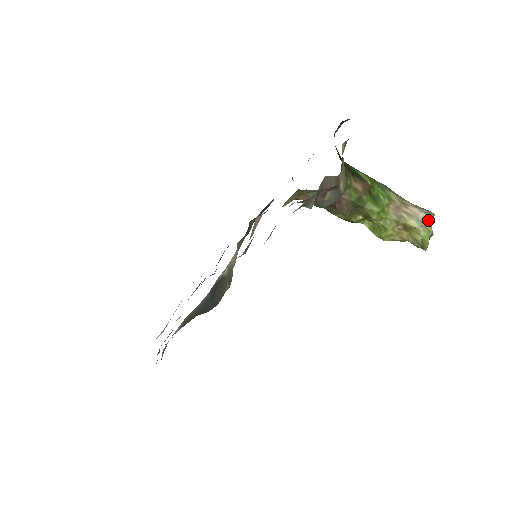
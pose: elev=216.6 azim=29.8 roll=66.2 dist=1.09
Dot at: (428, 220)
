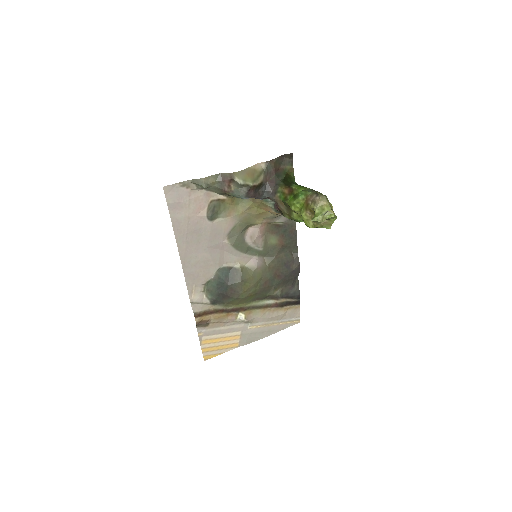
Dot at: (321, 201)
